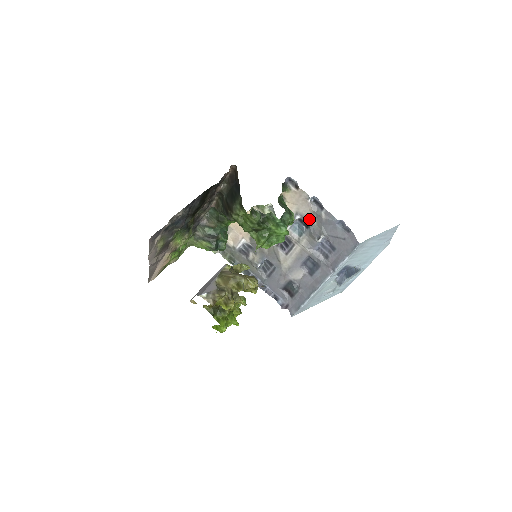
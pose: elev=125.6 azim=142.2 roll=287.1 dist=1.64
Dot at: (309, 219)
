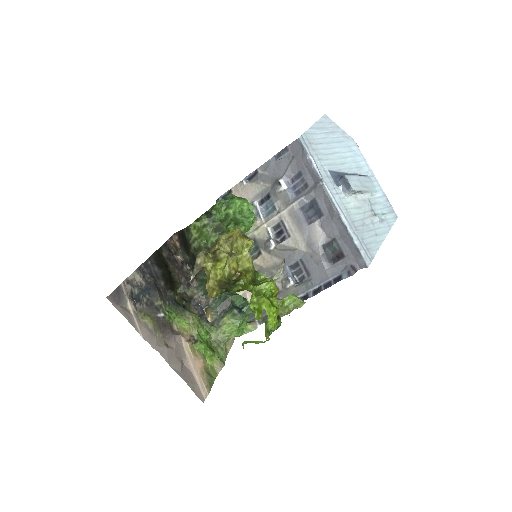
Dot at: (261, 191)
